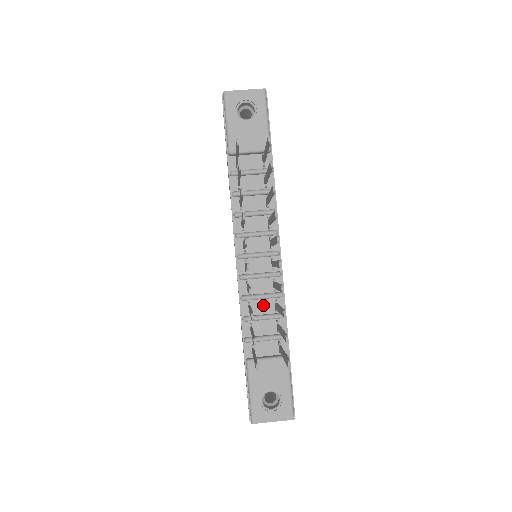
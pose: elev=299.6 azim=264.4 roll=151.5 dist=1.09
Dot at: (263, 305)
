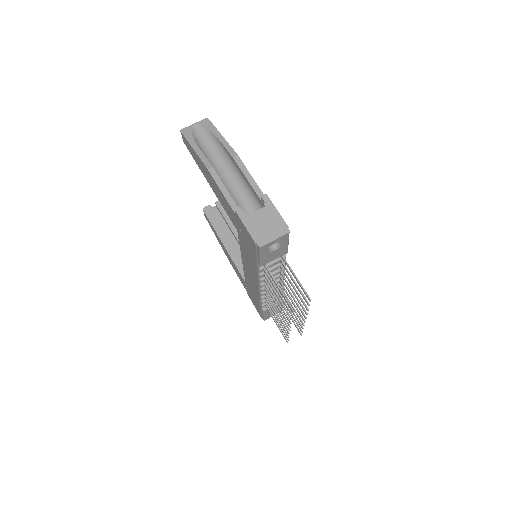
Dot at: occluded
